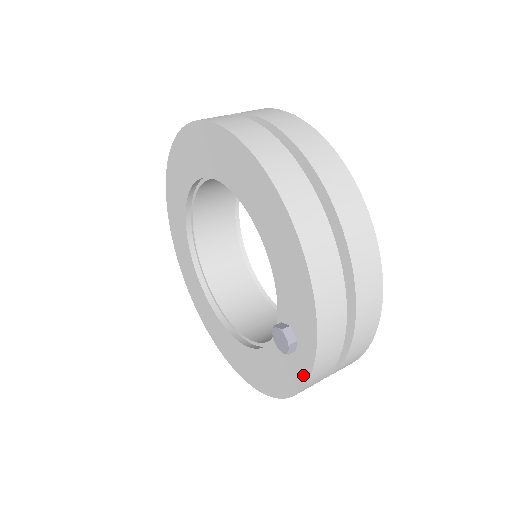
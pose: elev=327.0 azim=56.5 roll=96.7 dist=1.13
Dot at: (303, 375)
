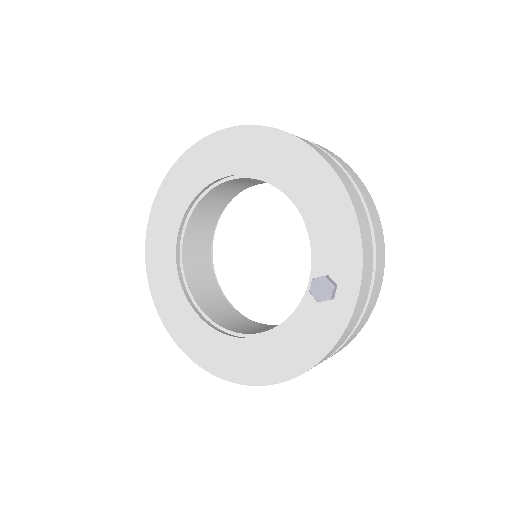
Dot at: (342, 321)
